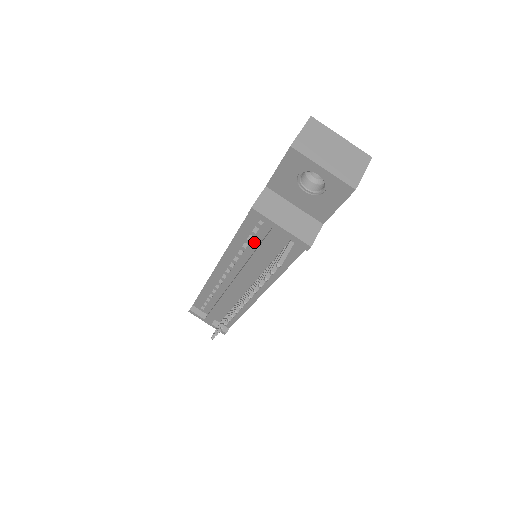
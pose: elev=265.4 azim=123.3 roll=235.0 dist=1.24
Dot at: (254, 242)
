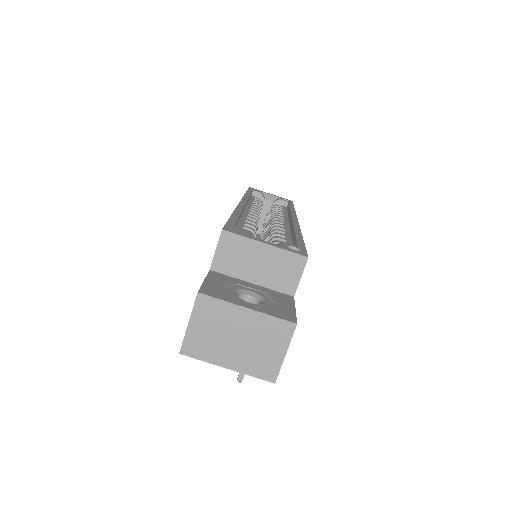
Dot at: occluded
